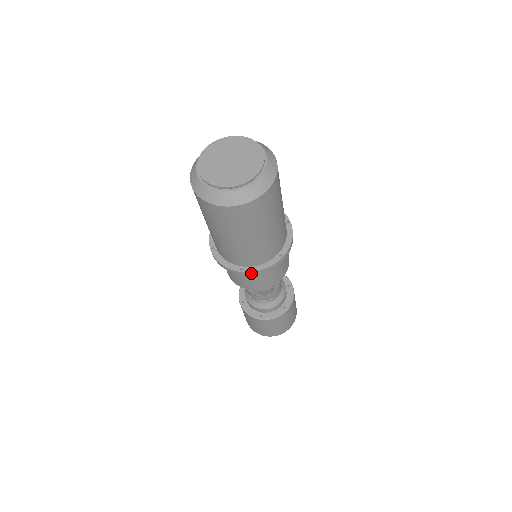
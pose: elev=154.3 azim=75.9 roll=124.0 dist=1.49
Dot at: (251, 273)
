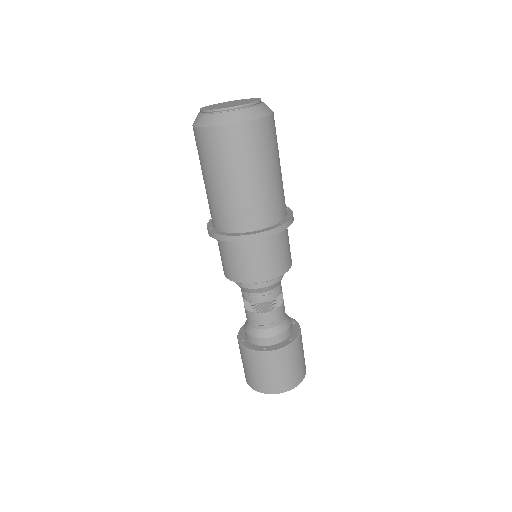
Dot at: (251, 237)
